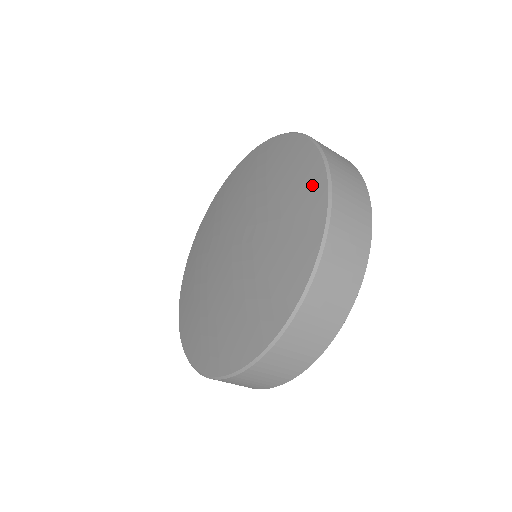
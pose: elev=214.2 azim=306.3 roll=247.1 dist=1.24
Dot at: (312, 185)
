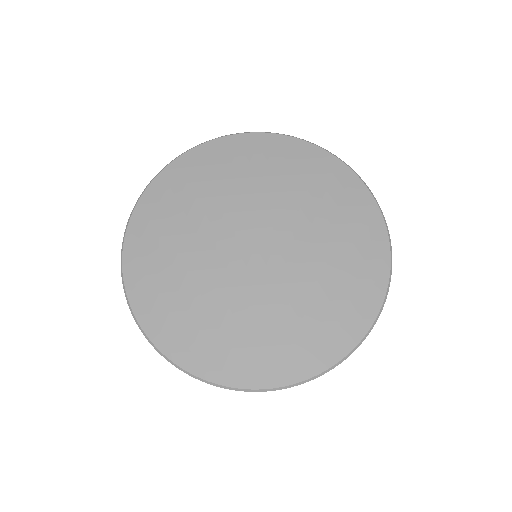
Dot at: (357, 197)
